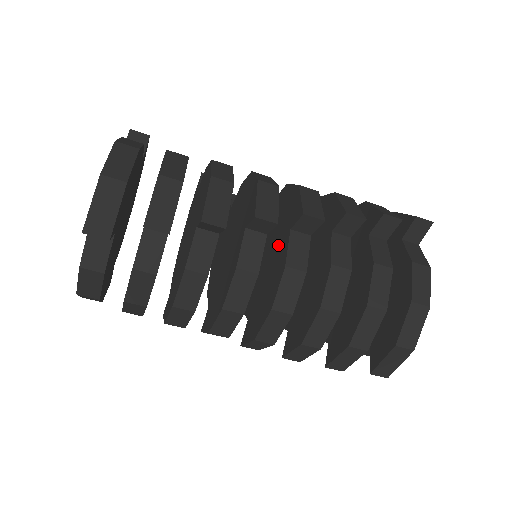
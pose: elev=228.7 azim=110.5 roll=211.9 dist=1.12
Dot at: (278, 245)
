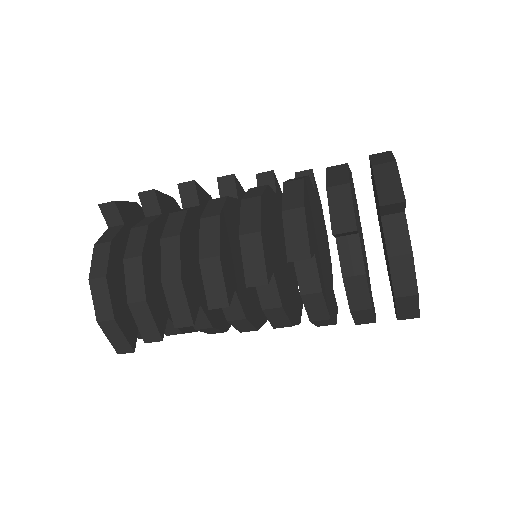
Dot at: occluded
